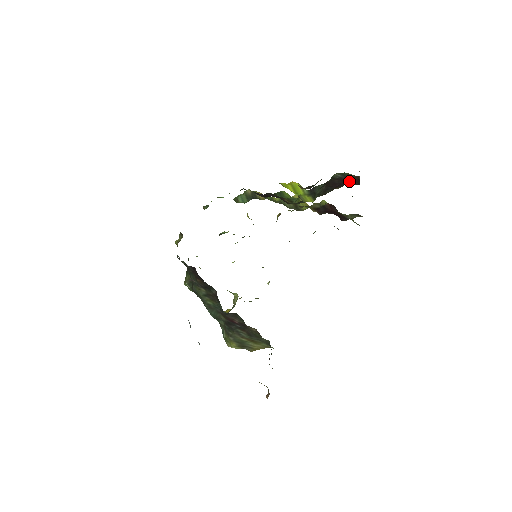
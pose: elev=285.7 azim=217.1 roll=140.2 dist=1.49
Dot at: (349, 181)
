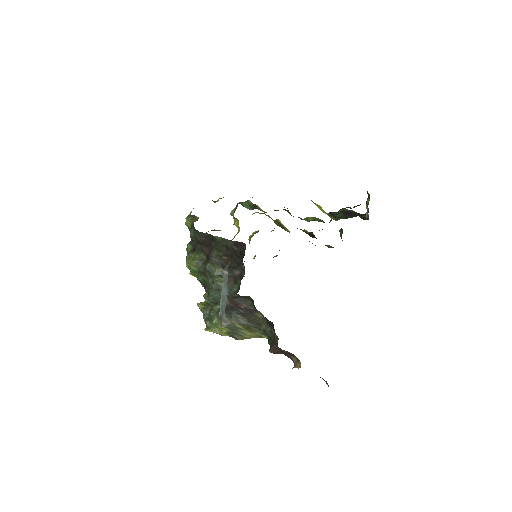
Dot at: occluded
